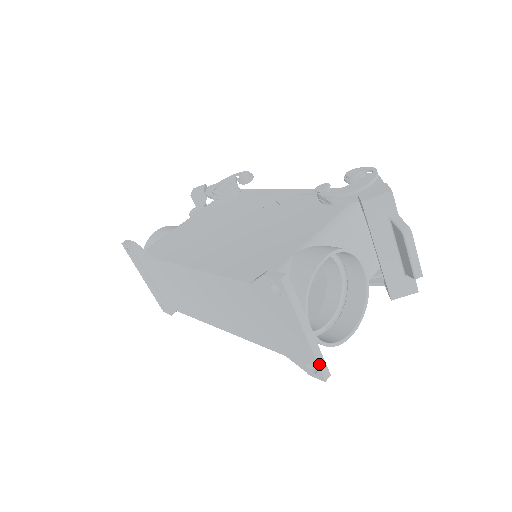
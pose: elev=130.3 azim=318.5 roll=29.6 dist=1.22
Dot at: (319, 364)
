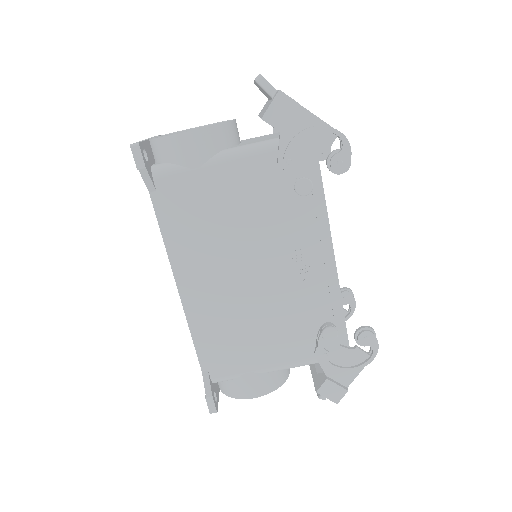
Dot at: occluded
